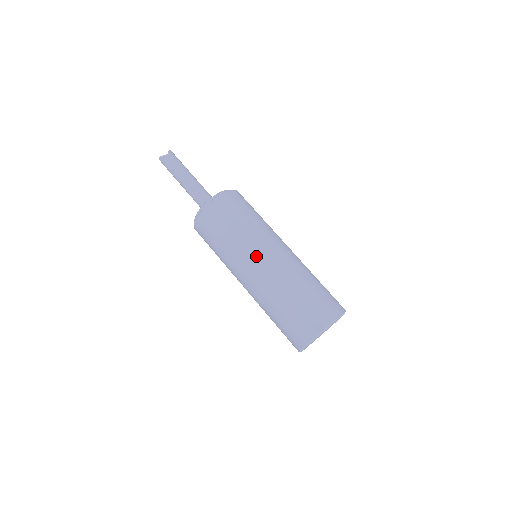
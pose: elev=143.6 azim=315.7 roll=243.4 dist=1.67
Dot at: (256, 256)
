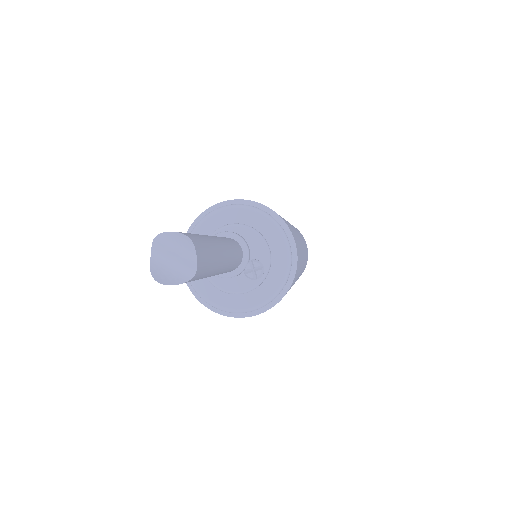
Dot at: occluded
